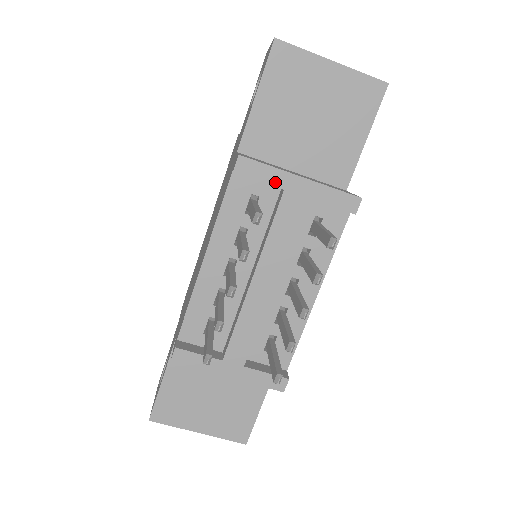
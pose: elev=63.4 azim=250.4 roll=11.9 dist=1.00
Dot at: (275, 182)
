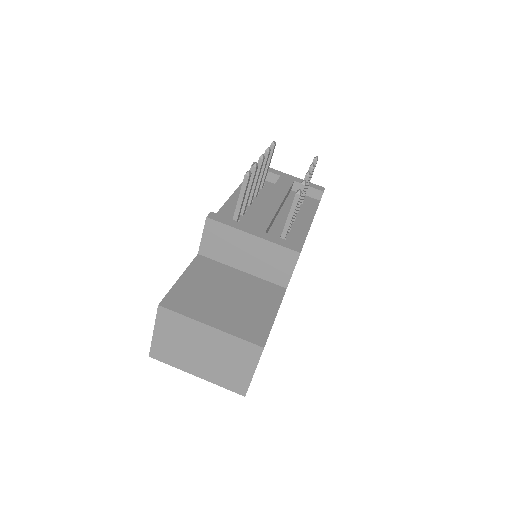
Dot at: (275, 173)
